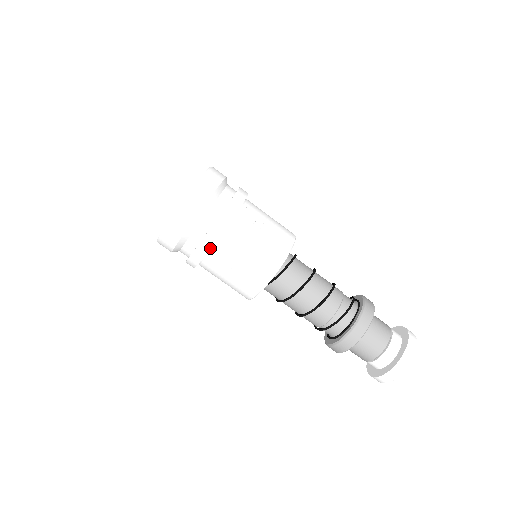
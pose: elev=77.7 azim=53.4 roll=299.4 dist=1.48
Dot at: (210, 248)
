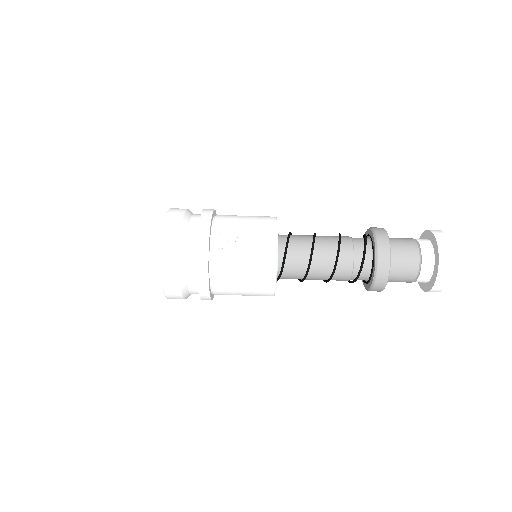
Dot at: (210, 288)
